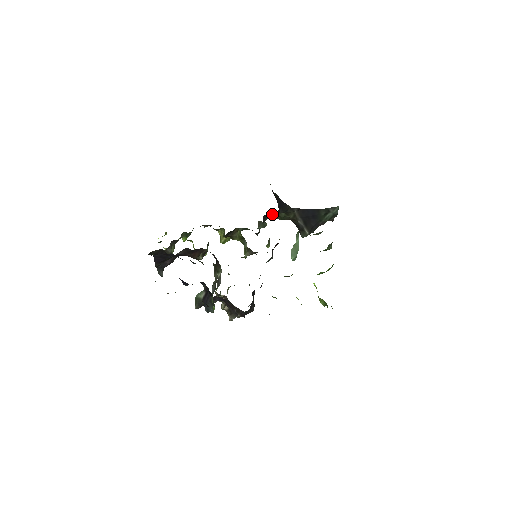
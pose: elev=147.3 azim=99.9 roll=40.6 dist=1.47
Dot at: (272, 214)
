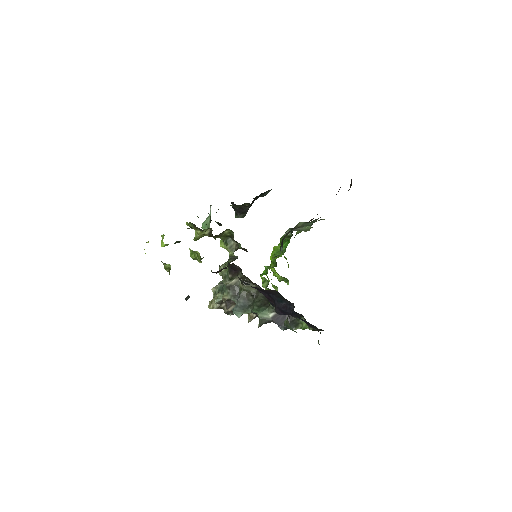
Dot at: (238, 205)
